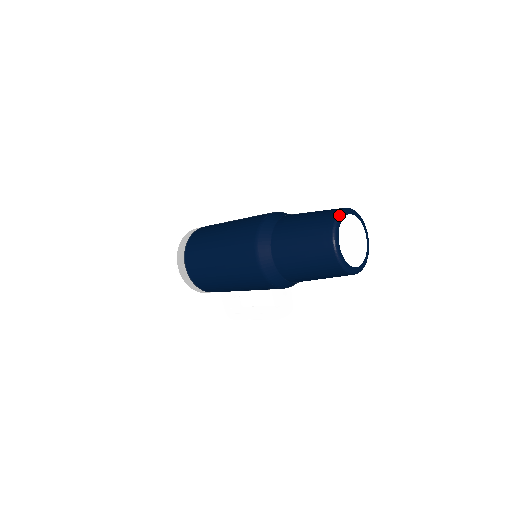
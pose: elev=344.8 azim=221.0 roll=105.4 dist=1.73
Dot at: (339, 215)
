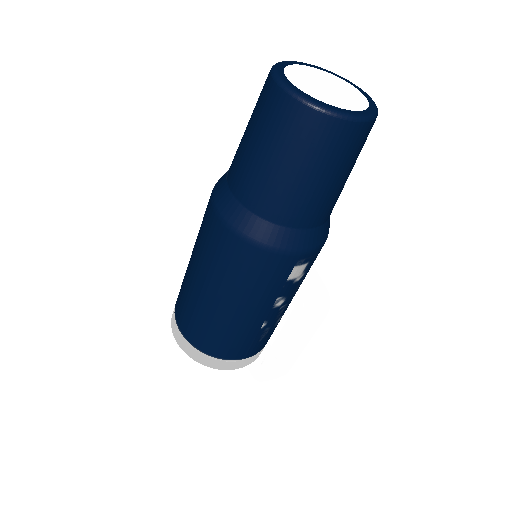
Dot at: occluded
